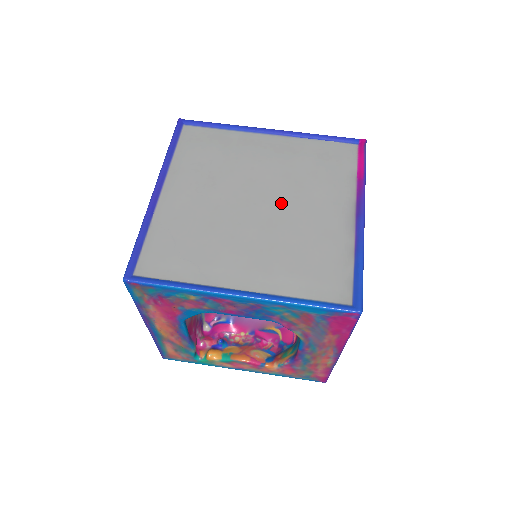
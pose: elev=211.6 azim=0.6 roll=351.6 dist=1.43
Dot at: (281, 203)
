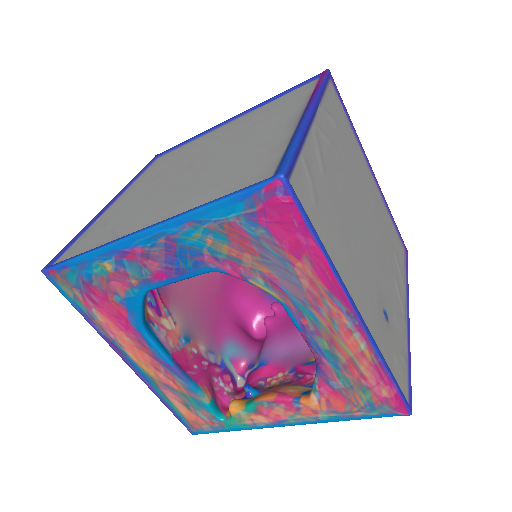
Dot at: (221, 151)
